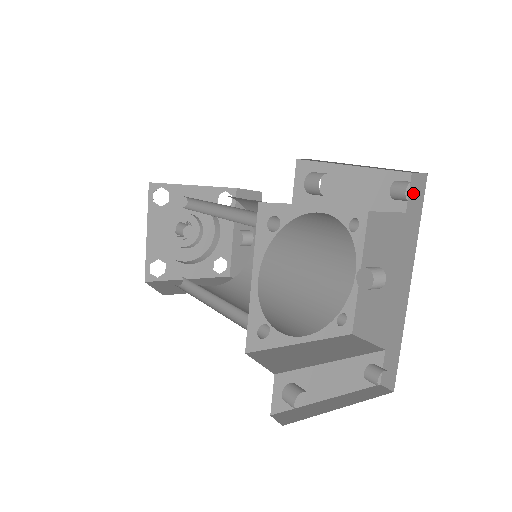
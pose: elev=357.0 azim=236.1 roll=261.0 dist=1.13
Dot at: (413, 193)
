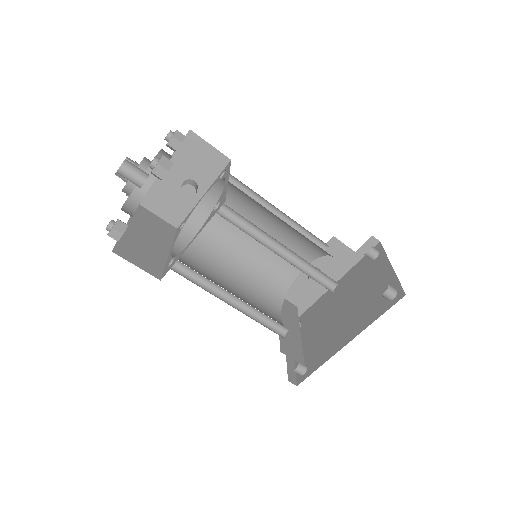
Dot at: (366, 246)
